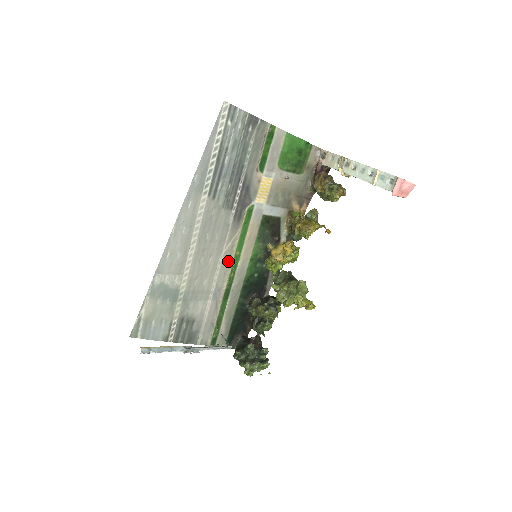
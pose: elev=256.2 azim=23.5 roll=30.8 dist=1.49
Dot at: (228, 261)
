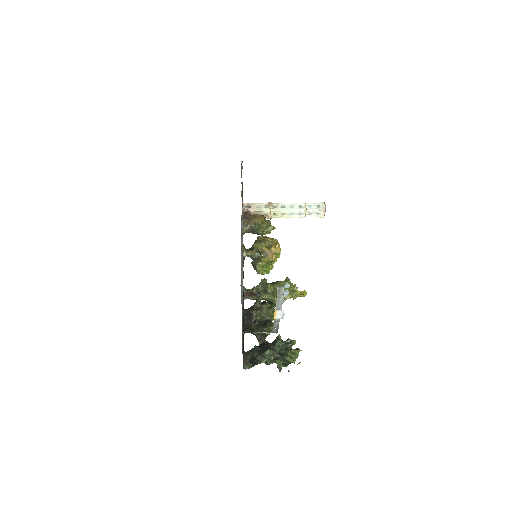
Dot at: occluded
